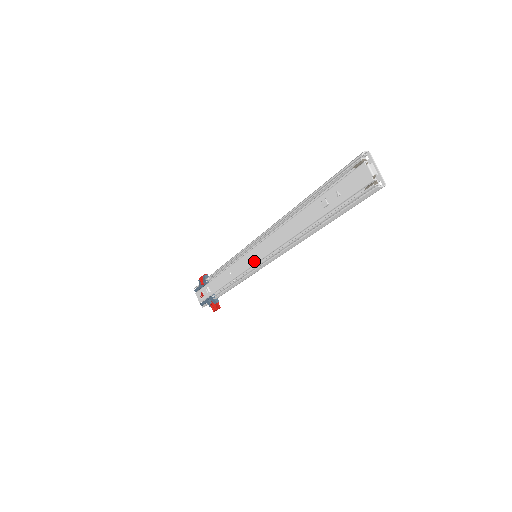
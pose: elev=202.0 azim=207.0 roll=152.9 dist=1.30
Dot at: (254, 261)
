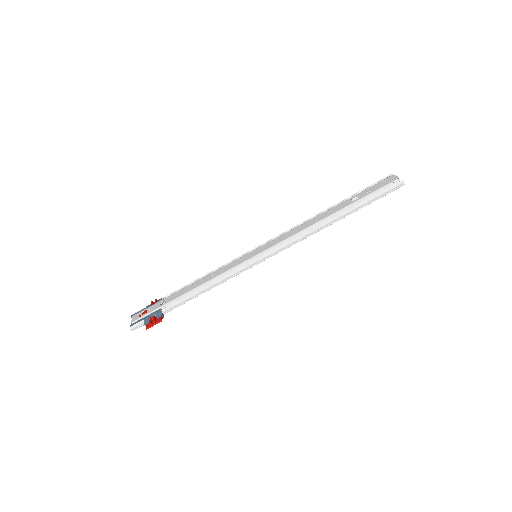
Dot at: (255, 255)
